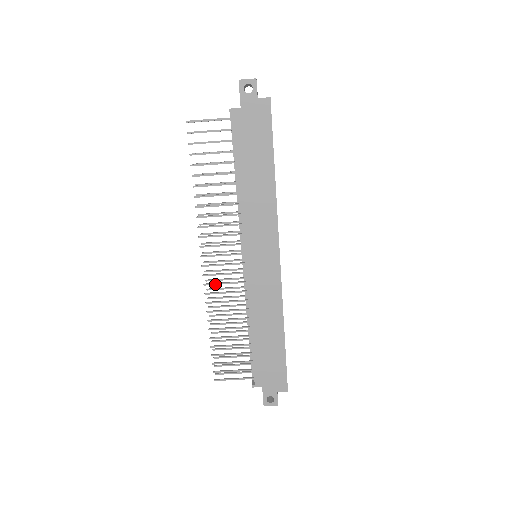
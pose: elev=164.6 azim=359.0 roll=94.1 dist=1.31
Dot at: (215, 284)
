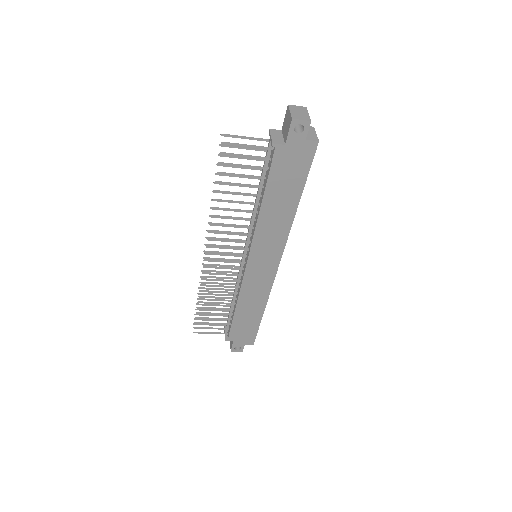
Dot at: (213, 274)
